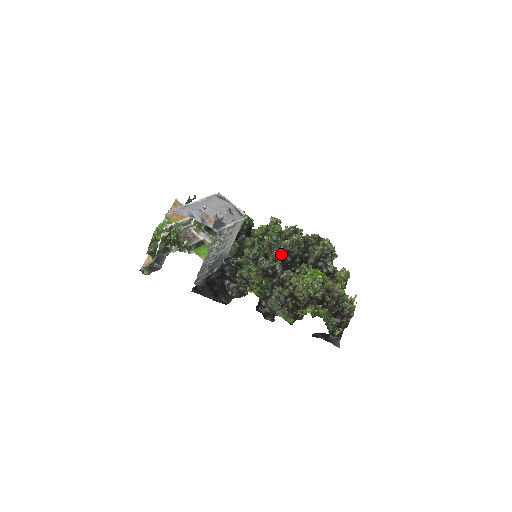
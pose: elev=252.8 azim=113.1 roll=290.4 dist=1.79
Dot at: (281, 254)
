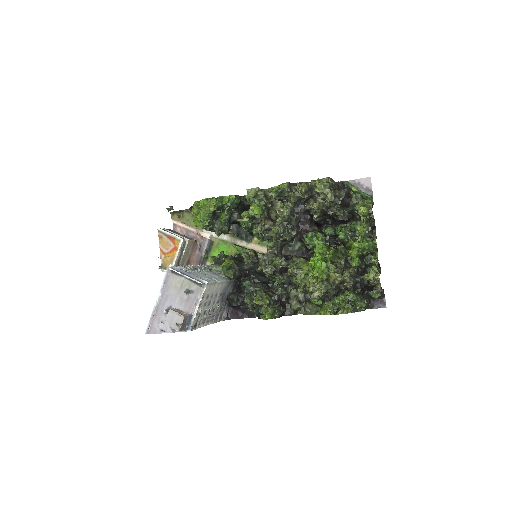
Dot at: (274, 253)
